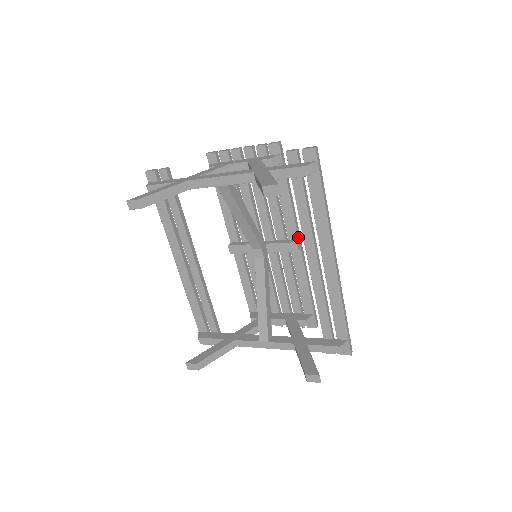
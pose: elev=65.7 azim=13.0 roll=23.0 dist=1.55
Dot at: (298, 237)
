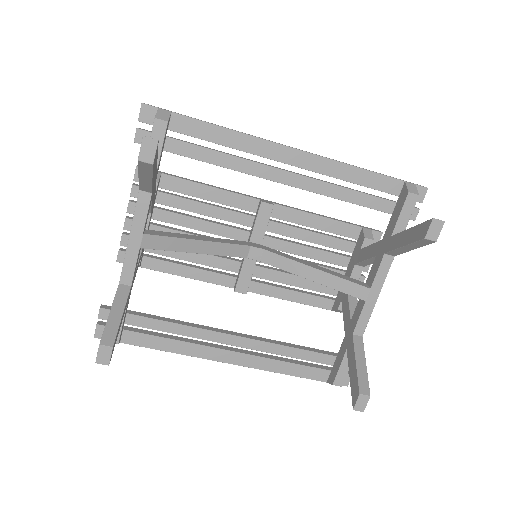
Dot at: (257, 199)
